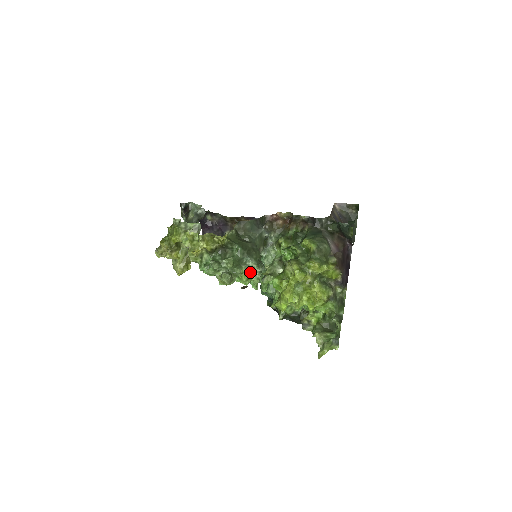
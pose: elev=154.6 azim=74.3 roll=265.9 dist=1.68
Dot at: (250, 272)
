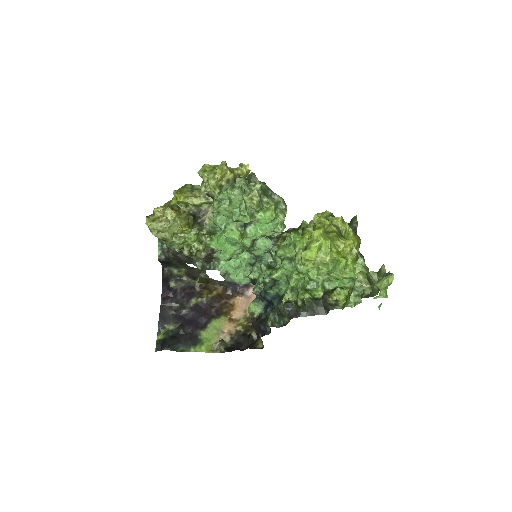
Dot at: (276, 205)
